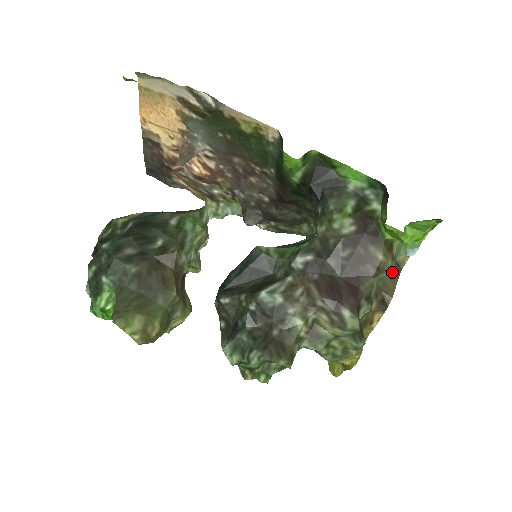
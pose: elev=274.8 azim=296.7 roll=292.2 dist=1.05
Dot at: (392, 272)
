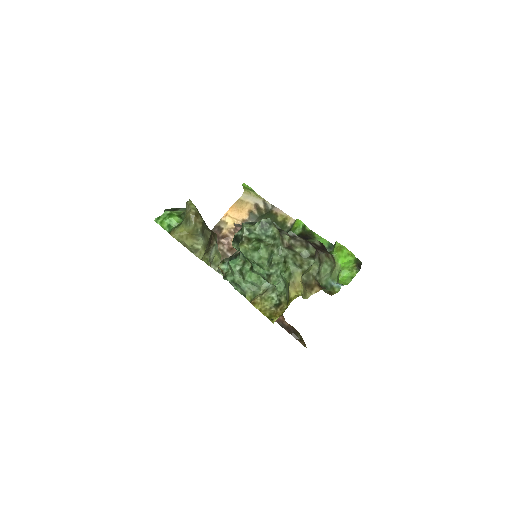
Dot at: occluded
